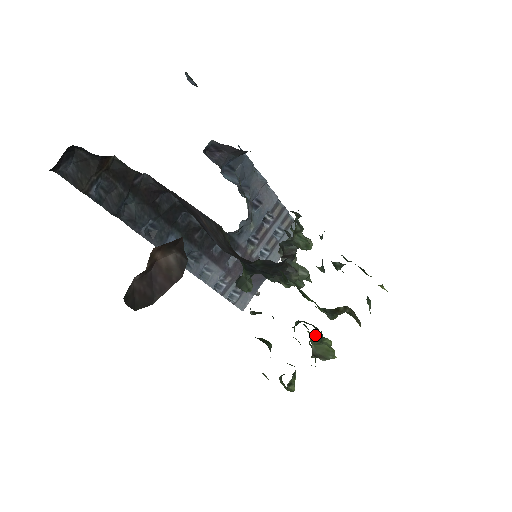
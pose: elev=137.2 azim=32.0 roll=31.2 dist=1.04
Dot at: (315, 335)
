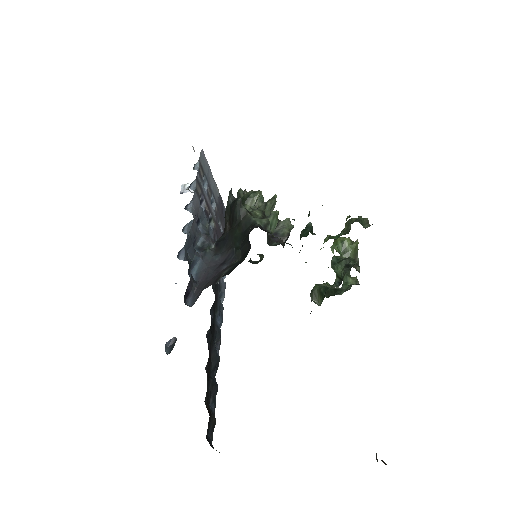
Dot at: (336, 247)
